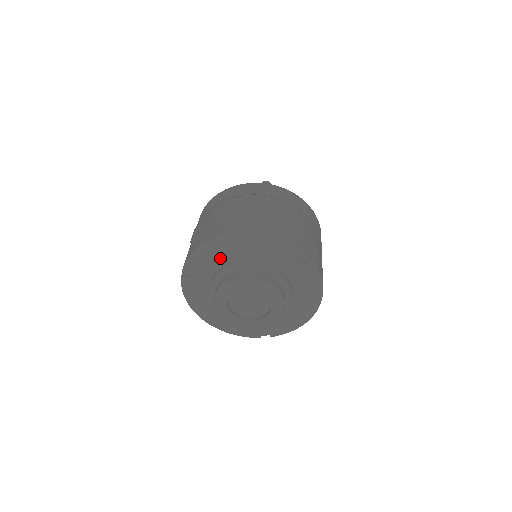
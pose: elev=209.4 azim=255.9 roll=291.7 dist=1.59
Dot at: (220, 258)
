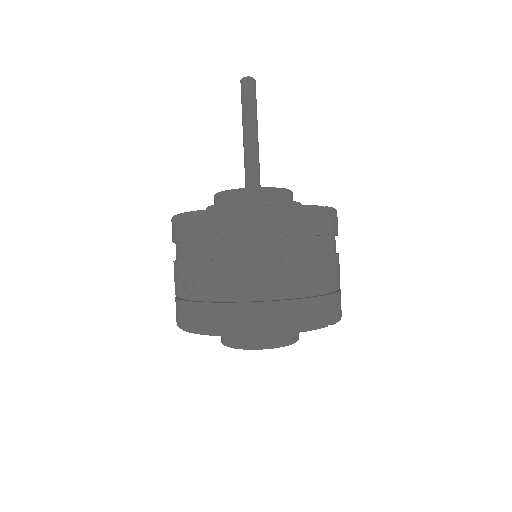
Dot at: occluded
